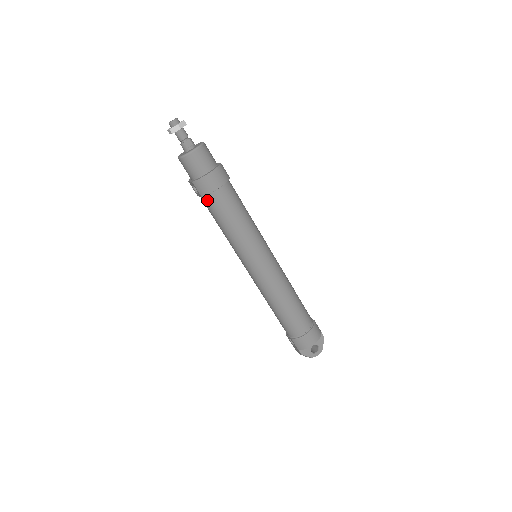
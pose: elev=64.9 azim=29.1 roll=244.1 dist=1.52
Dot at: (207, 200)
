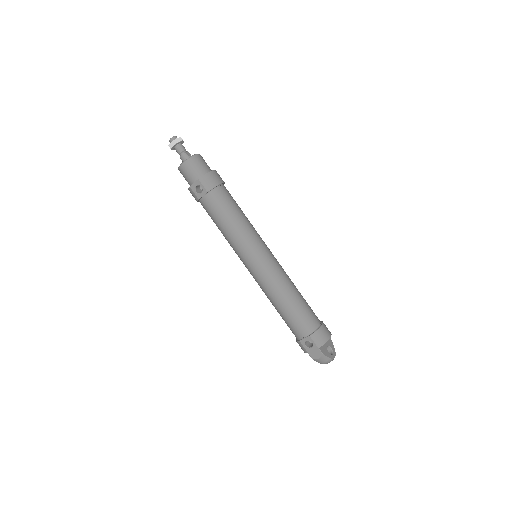
Dot at: (212, 195)
